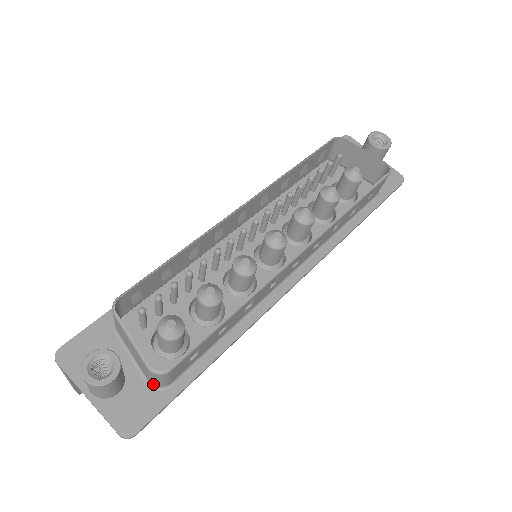
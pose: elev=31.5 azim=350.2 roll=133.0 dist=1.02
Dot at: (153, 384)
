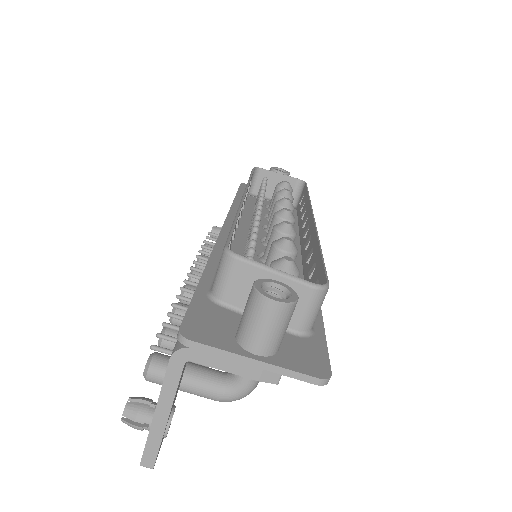
Dot at: (302, 329)
